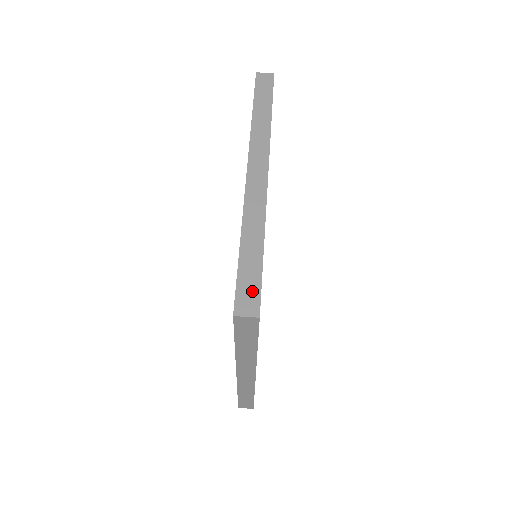
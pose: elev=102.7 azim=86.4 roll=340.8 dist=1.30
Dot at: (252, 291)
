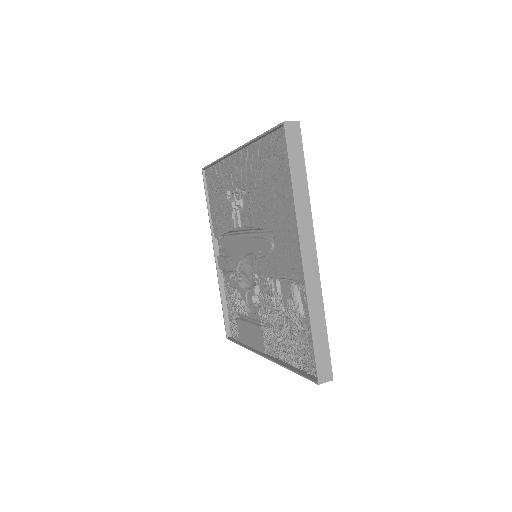
Dot at: occluded
